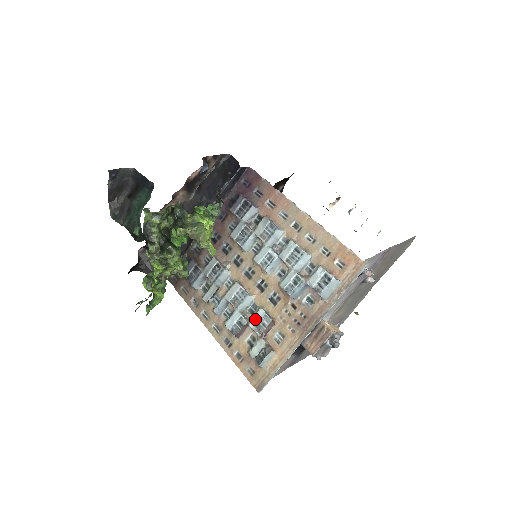
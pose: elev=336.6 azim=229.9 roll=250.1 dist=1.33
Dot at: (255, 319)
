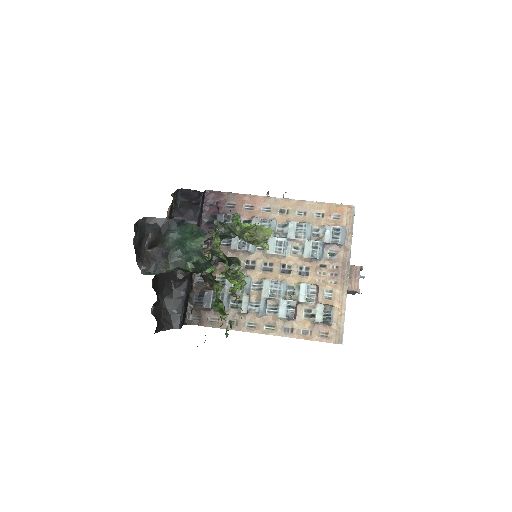
Dot at: (302, 294)
